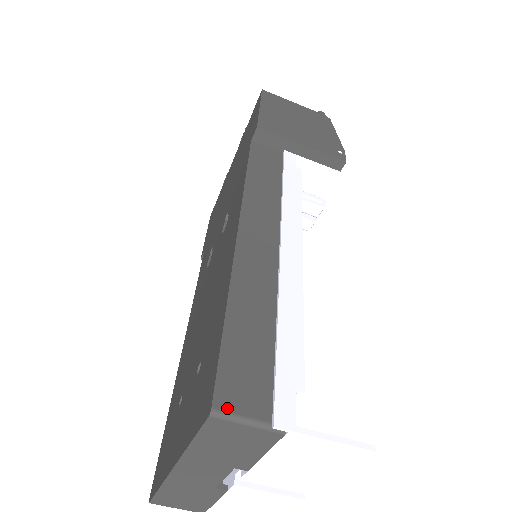
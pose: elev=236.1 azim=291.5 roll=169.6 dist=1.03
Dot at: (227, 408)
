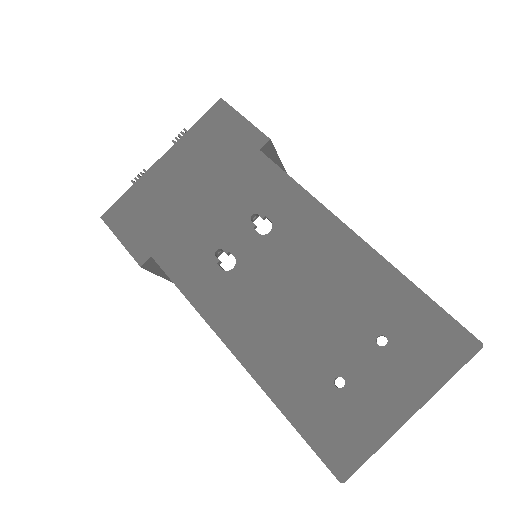
Dot at: (478, 341)
